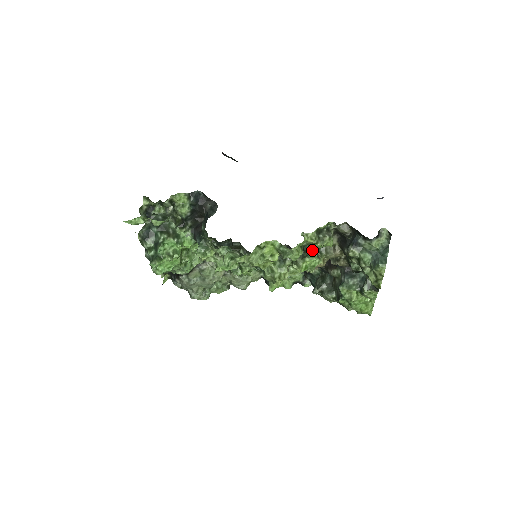
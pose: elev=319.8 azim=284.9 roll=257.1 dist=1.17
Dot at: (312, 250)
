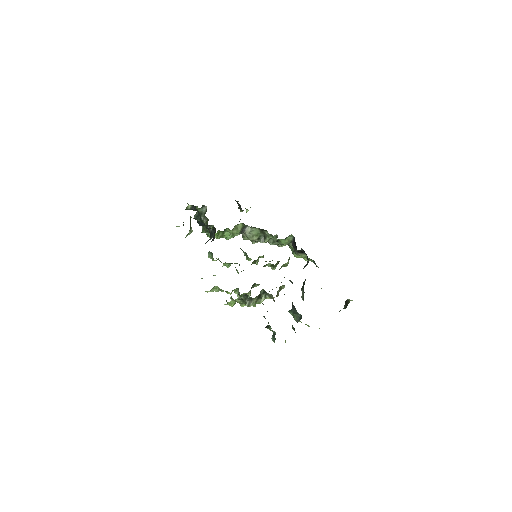
Dot at: occluded
